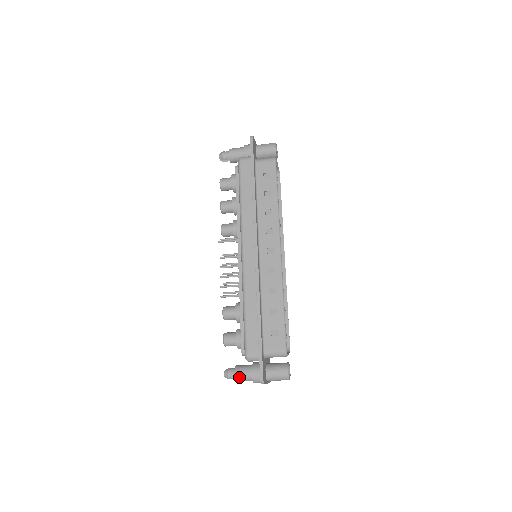
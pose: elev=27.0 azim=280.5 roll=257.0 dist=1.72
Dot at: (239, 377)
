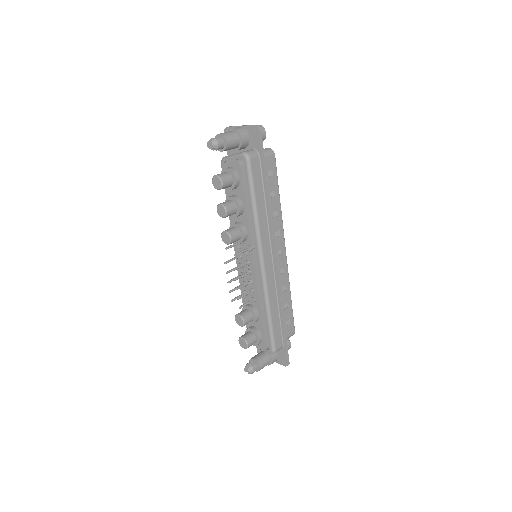
Dot at: (262, 368)
